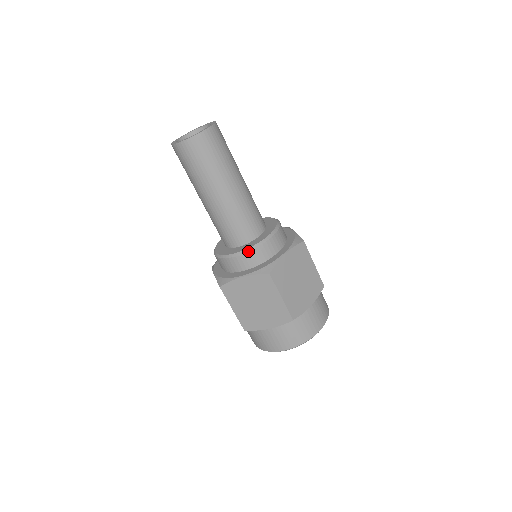
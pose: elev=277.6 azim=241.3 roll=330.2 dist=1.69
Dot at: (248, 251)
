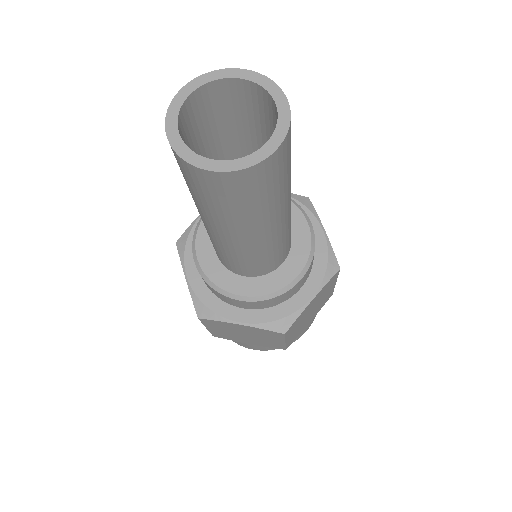
Dot at: (261, 300)
